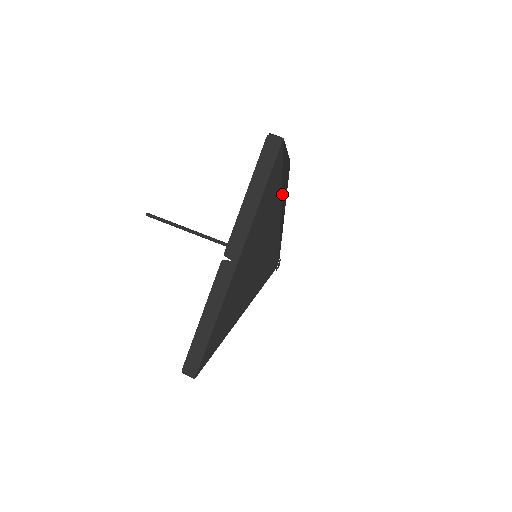
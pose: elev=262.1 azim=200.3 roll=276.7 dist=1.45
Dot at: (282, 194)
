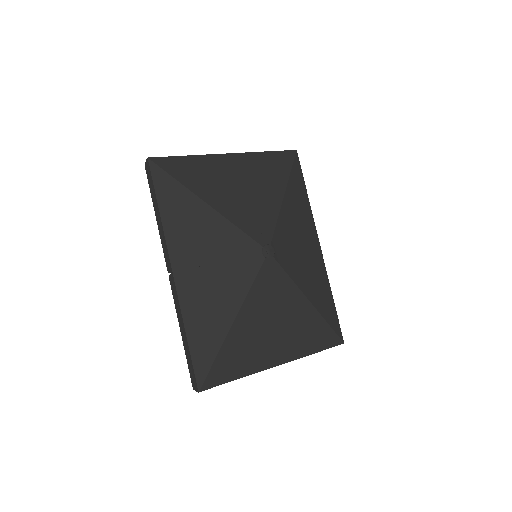
Dot at: (210, 192)
